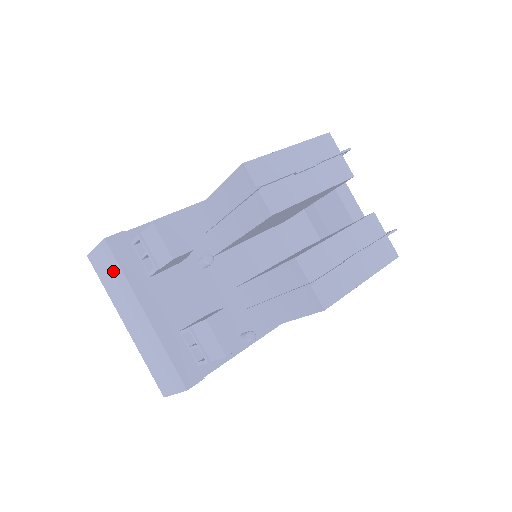
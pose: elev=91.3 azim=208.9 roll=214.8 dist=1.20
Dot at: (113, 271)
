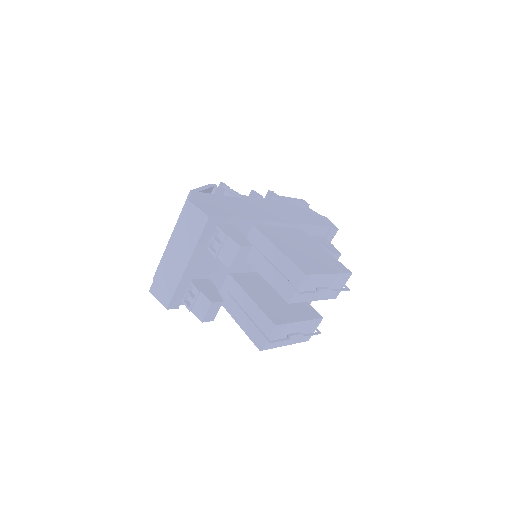
Dot at: (194, 230)
